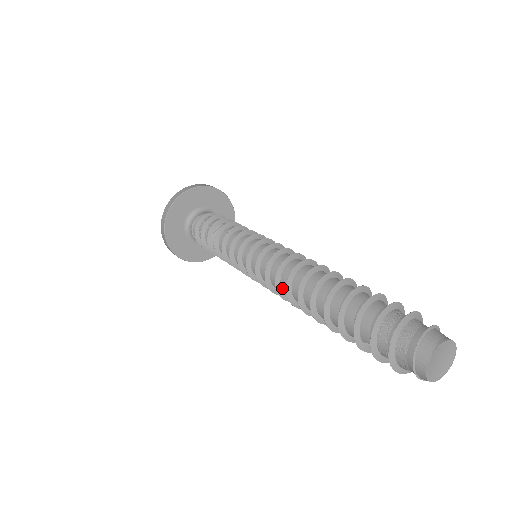
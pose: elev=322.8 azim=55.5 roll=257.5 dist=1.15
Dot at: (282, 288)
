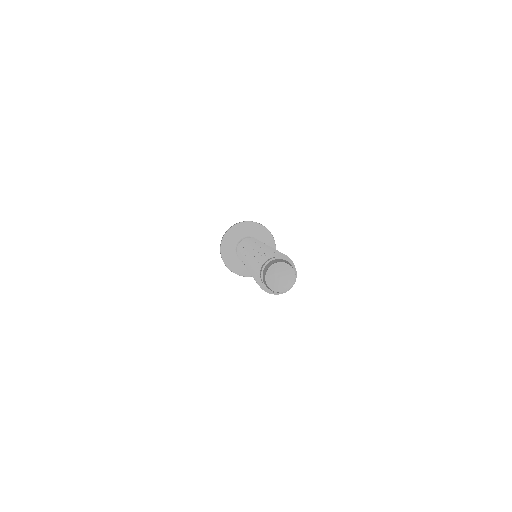
Dot at: occluded
